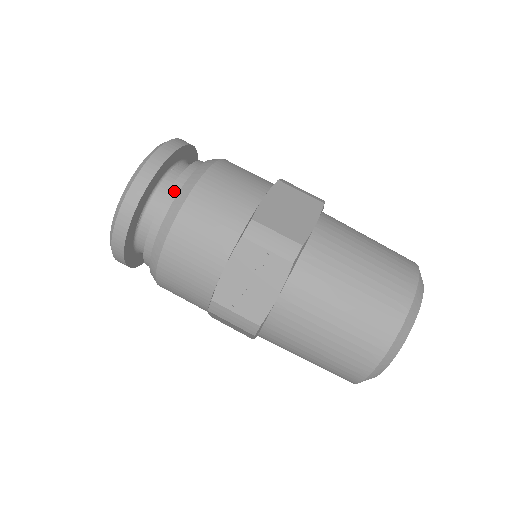
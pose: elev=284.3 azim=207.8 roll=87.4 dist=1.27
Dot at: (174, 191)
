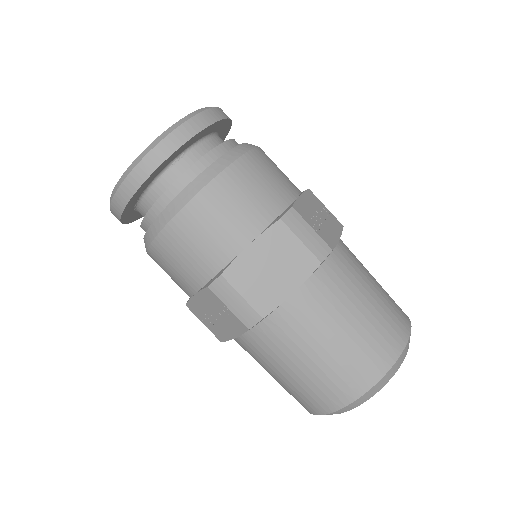
Dot at: (163, 201)
